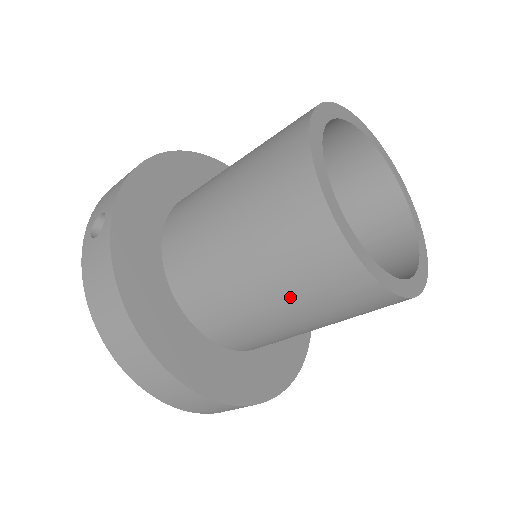
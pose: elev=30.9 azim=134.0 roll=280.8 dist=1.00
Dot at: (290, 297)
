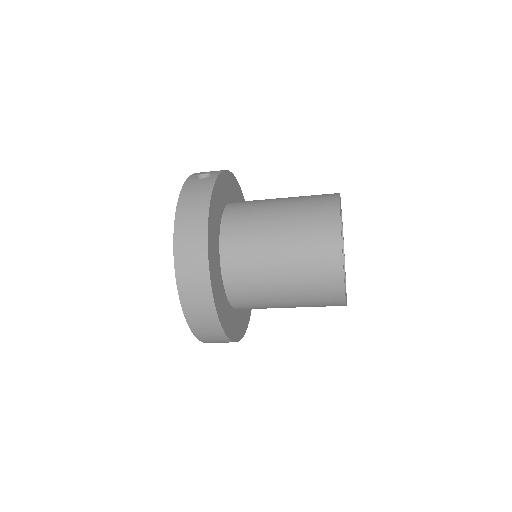
Dot at: (293, 256)
